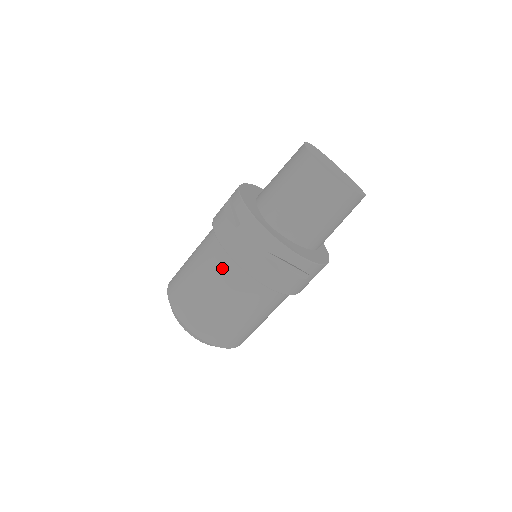
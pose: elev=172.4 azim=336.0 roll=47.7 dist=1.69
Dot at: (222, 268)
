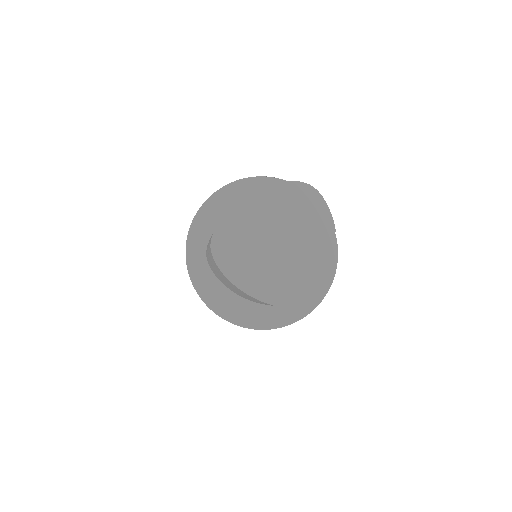
Dot at: occluded
